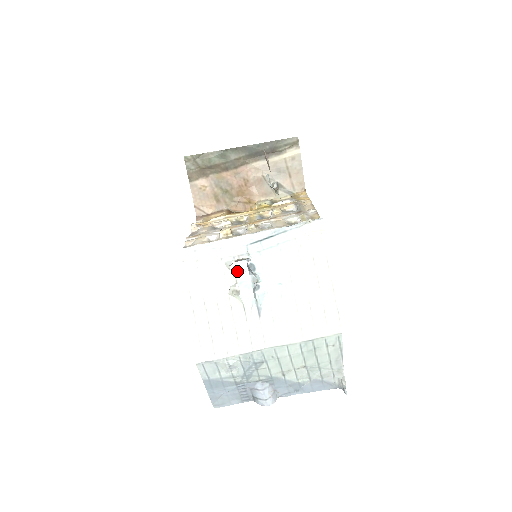
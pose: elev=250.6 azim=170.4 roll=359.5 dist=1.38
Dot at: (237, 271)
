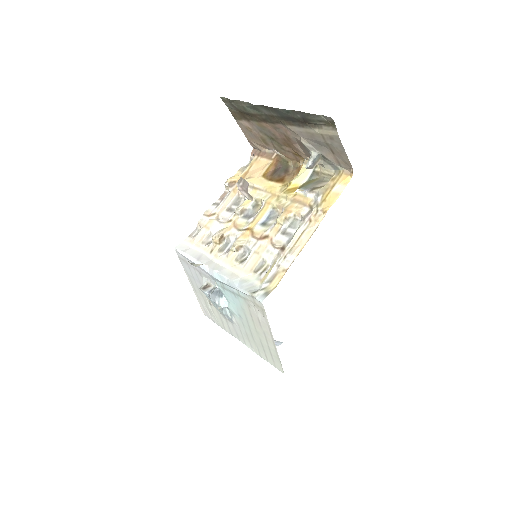
Dot at: occluded
